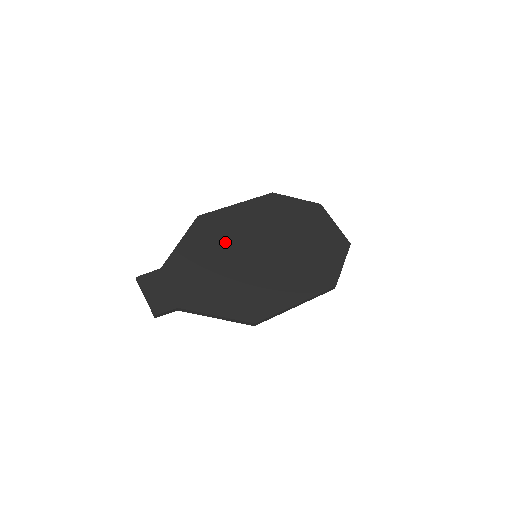
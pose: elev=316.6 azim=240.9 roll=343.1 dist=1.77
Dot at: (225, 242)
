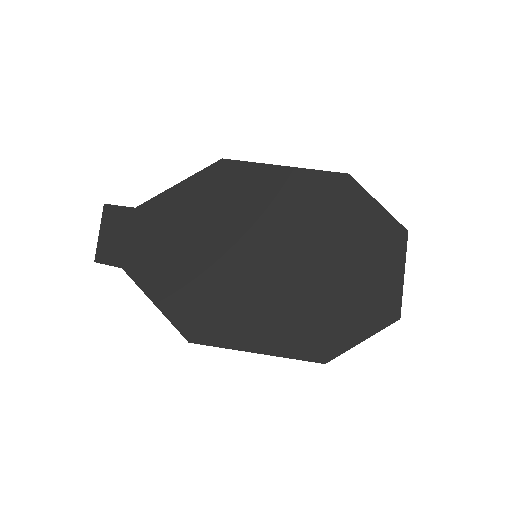
Dot at: (229, 215)
